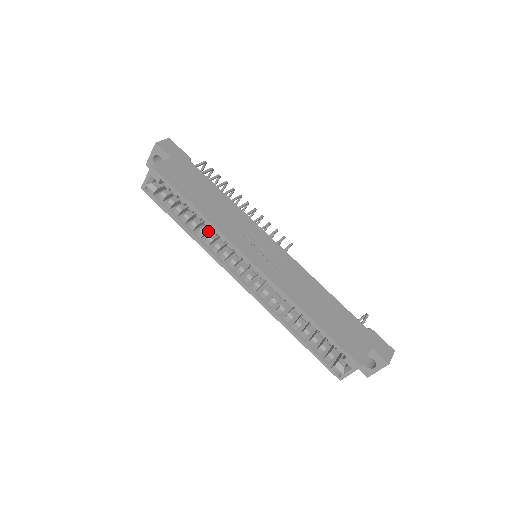
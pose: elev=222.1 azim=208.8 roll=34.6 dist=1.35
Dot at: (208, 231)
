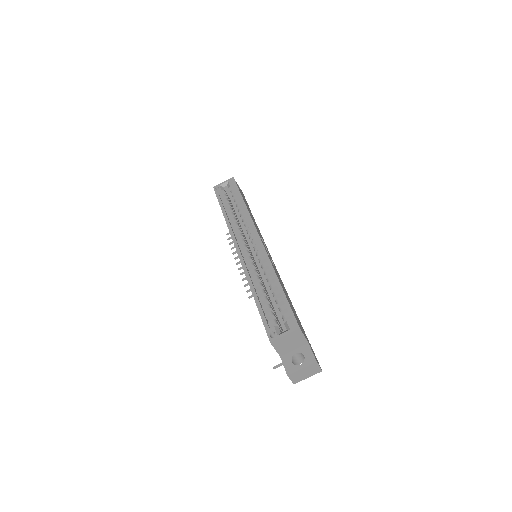
Dot at: occluded
